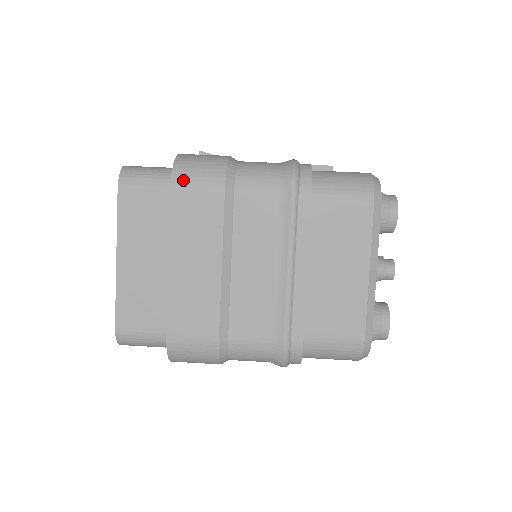
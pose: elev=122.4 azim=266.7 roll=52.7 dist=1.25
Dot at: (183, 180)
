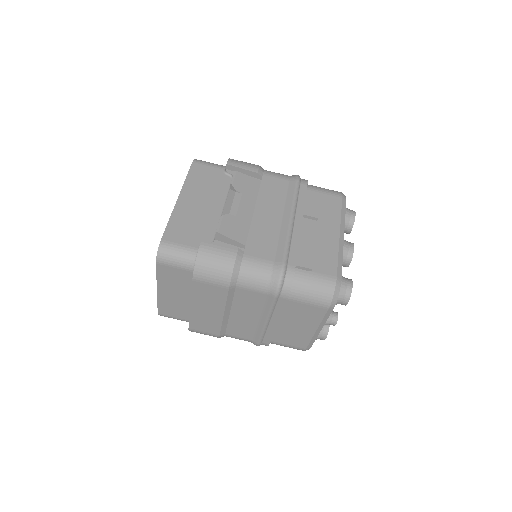
Dot at: (201, 278)
